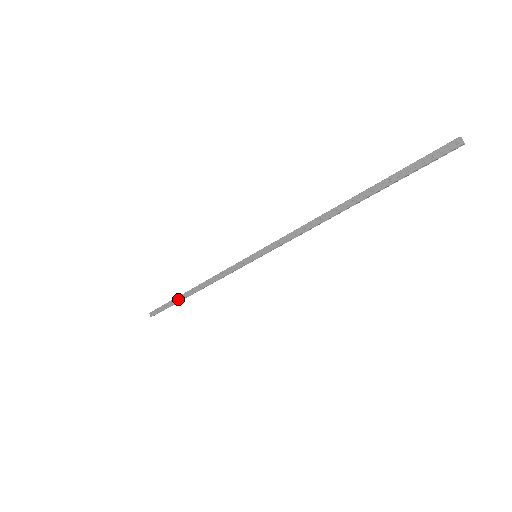
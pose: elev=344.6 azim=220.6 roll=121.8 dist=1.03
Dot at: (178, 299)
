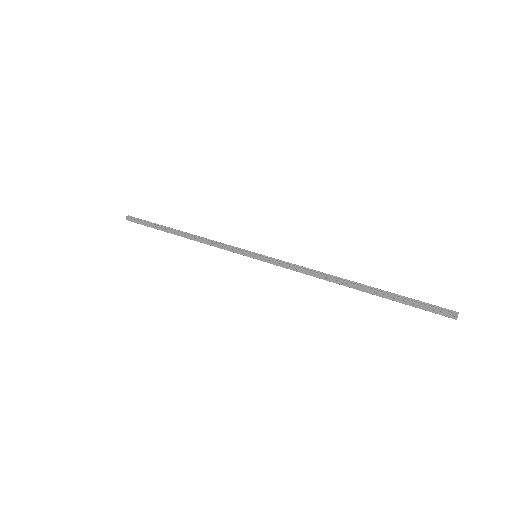
Dot at: (163, 229)
